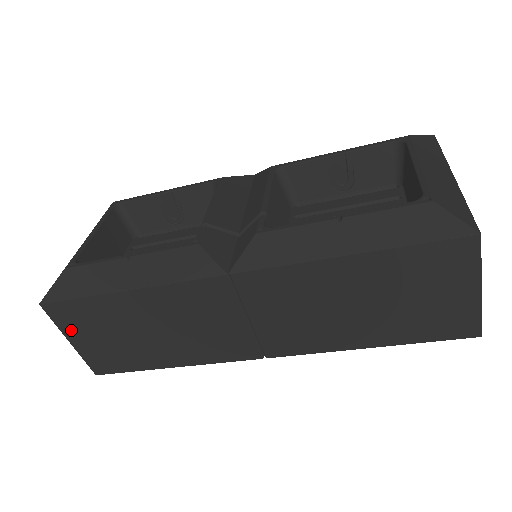
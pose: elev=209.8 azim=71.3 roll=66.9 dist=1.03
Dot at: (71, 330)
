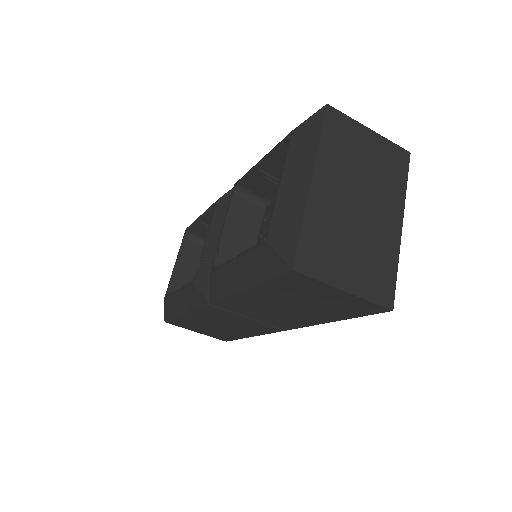
Dot at: (189, 328)
